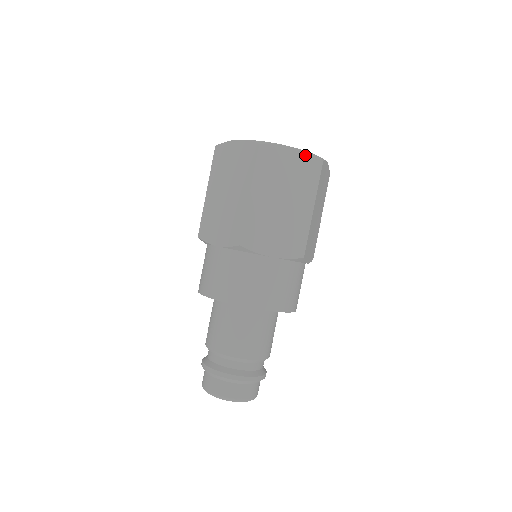
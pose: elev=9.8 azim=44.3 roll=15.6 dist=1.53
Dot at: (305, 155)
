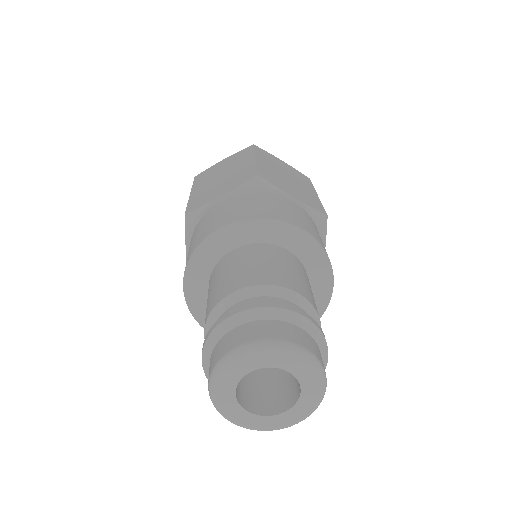
Dot at: (293, 169)
